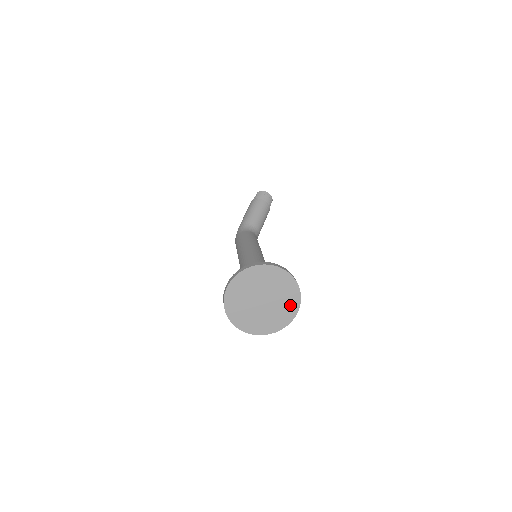
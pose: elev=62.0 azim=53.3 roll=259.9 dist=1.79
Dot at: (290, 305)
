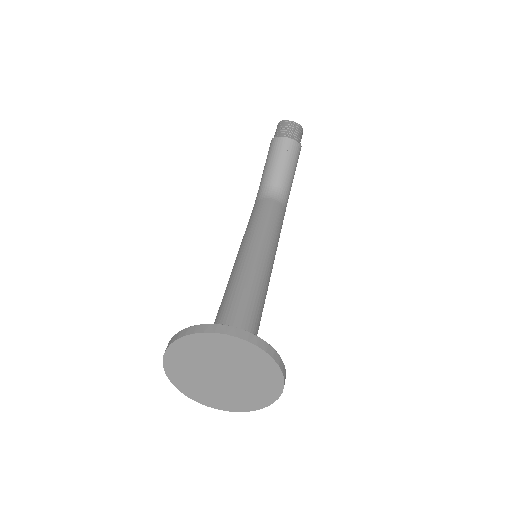
Dot at: (267, 375)
